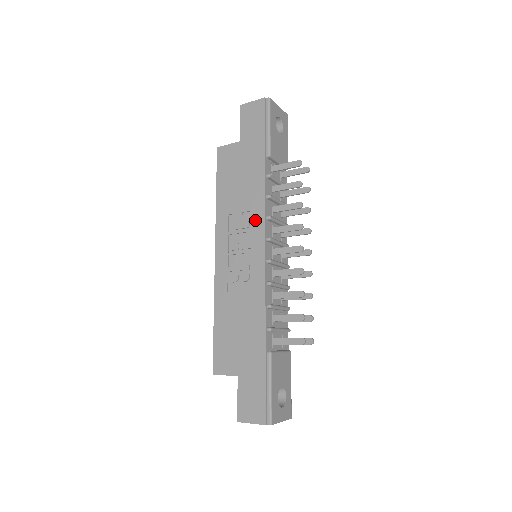
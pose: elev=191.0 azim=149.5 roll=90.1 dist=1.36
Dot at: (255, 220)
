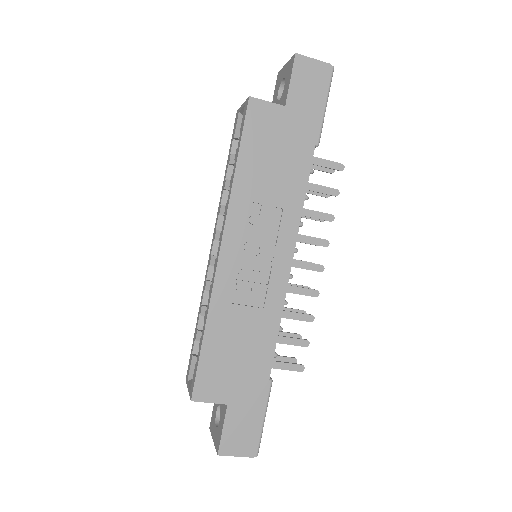
Dot at: (286, 223)
